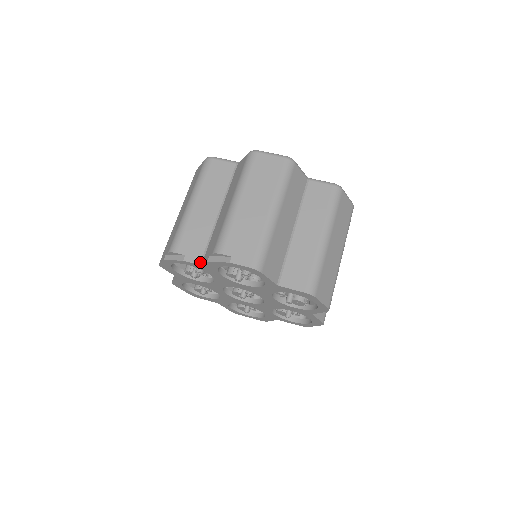
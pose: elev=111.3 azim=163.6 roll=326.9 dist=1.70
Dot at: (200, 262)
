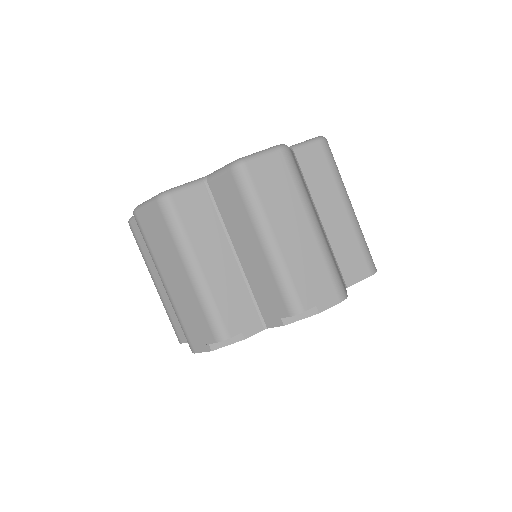
Dot at: (263, 326)
